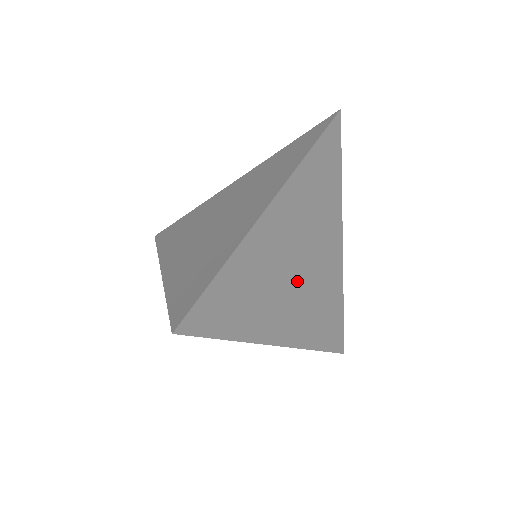
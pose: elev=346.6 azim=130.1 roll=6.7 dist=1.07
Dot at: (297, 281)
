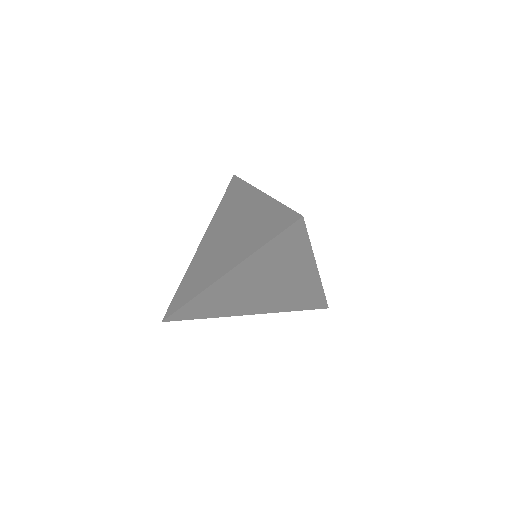
Dot at: (262, 294)
